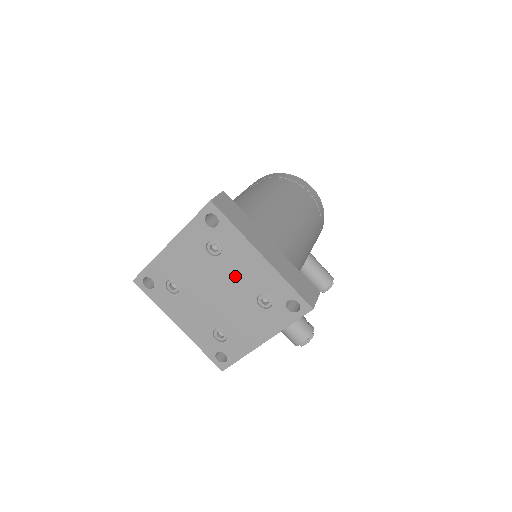
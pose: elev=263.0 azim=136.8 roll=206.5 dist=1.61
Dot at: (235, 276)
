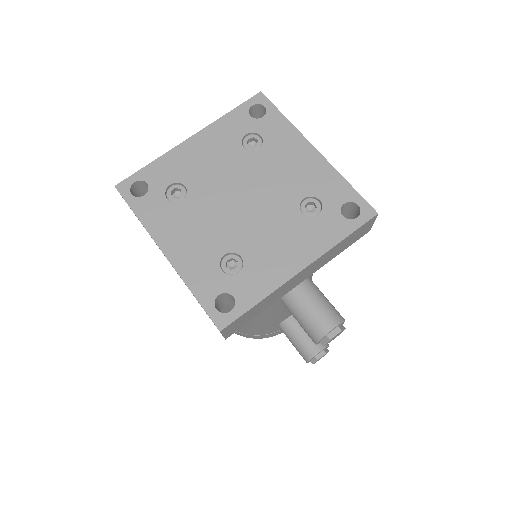
Dot at: (274, 174)
